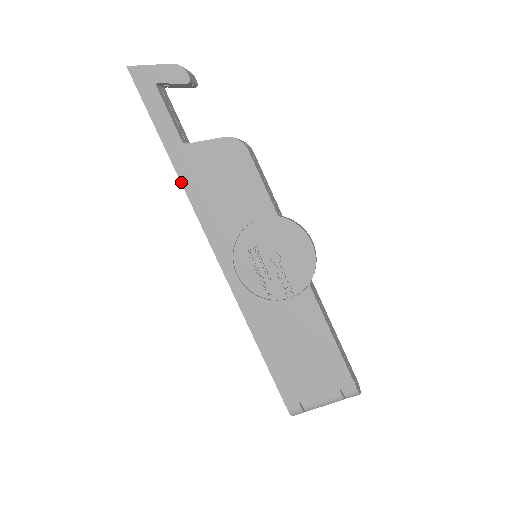
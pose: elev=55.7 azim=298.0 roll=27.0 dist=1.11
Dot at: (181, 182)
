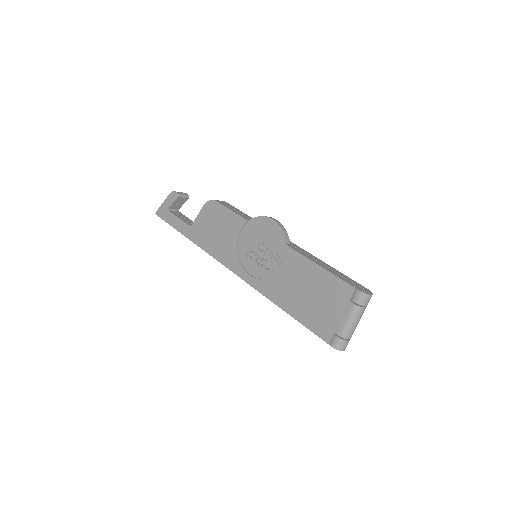
Dot at: occluded
